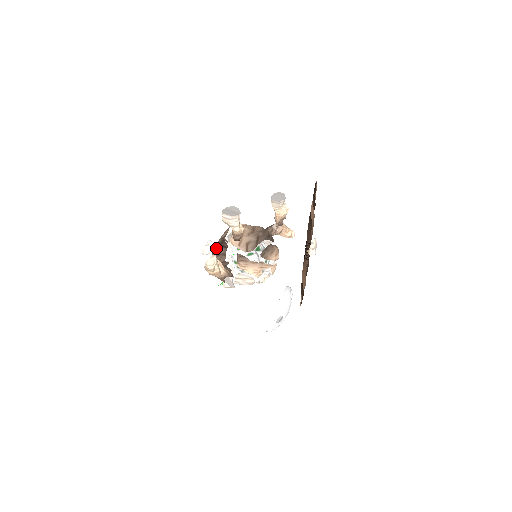
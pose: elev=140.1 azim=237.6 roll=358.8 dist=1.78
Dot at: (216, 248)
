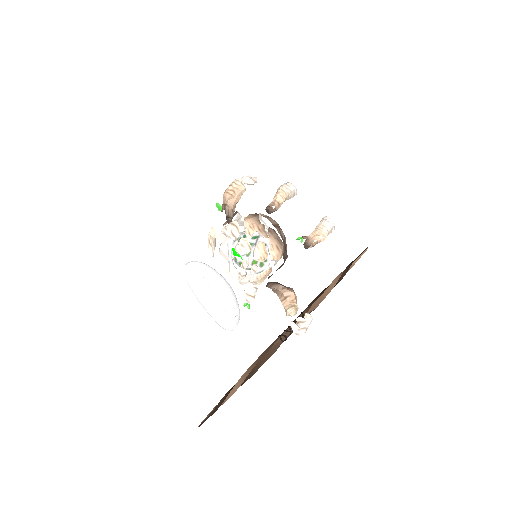
Dot at: occluded
